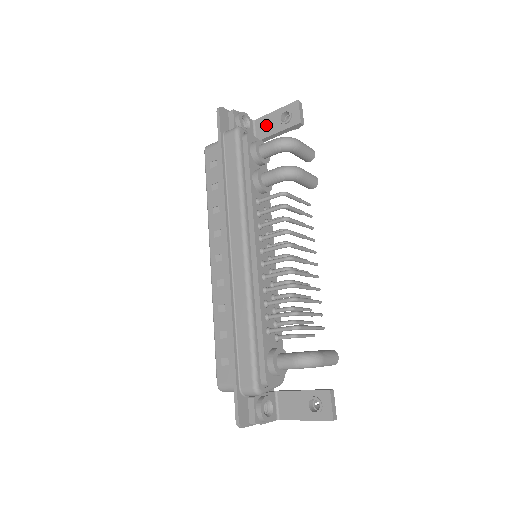
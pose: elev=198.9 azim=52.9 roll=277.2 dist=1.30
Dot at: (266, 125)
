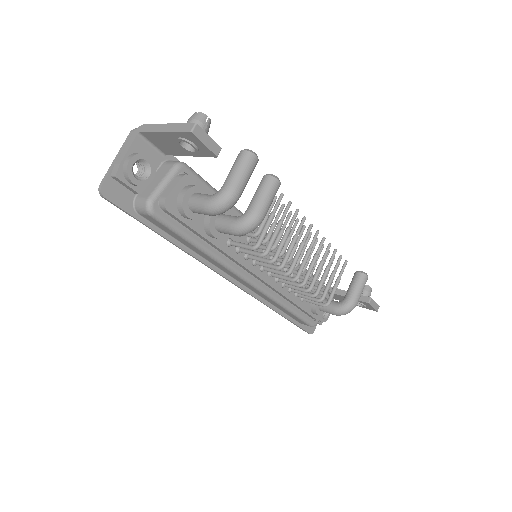
Dot at: (164, 144)
